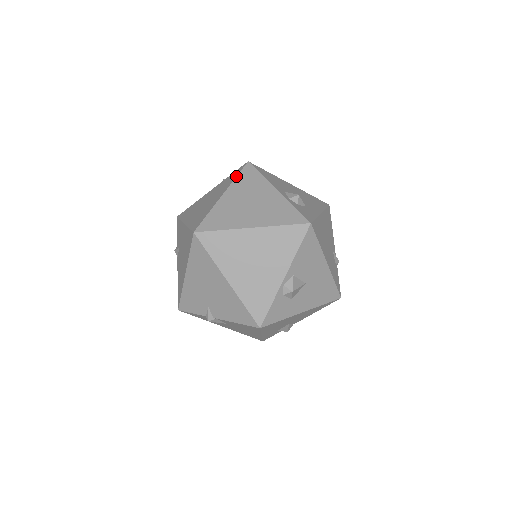
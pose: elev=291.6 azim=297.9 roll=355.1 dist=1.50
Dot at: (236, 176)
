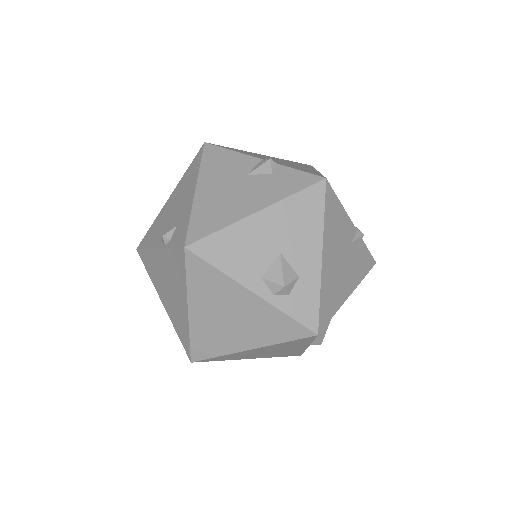
Dot at: (185, 279)
